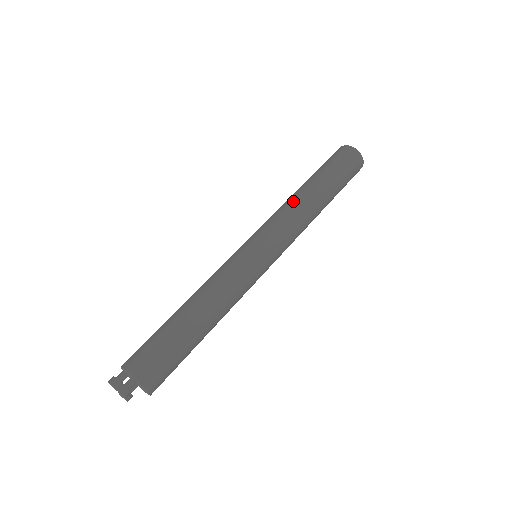
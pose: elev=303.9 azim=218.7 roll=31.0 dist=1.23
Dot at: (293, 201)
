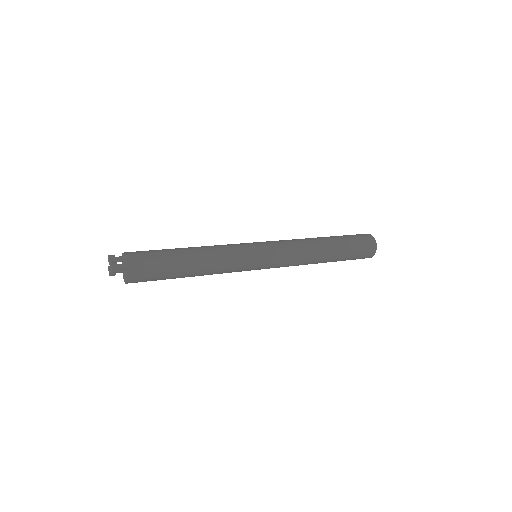
Dot at: (307, 242)
